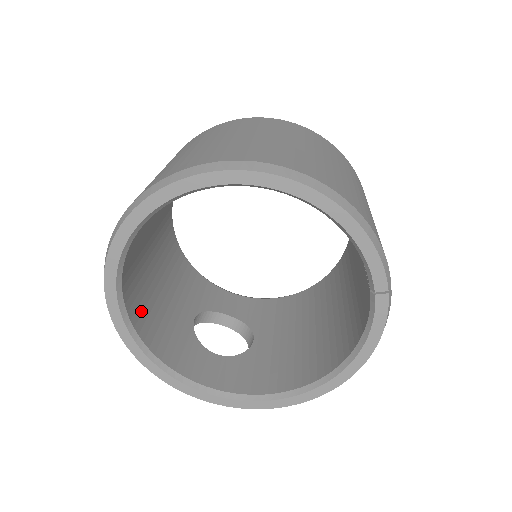
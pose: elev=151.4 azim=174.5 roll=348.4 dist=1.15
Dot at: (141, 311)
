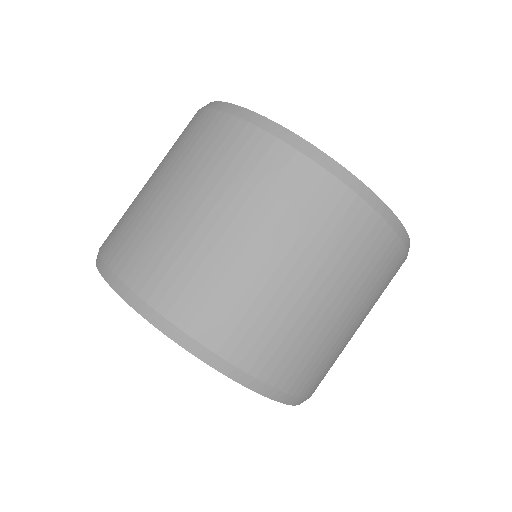
Dot at: occluded
